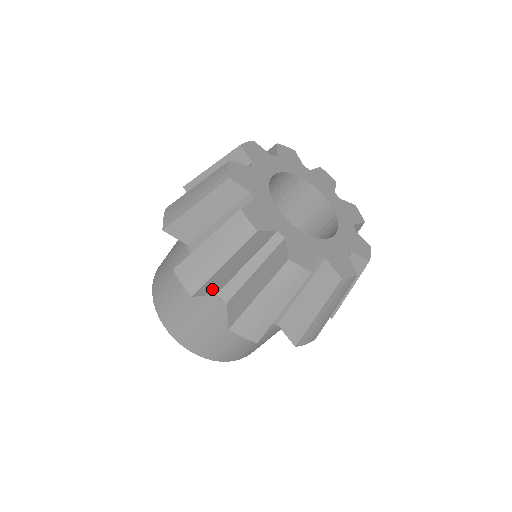
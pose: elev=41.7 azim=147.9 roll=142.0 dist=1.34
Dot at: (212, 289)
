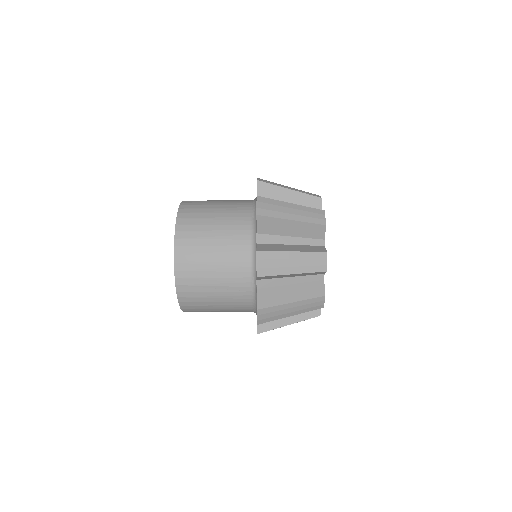
Dot at: (264, 278)
